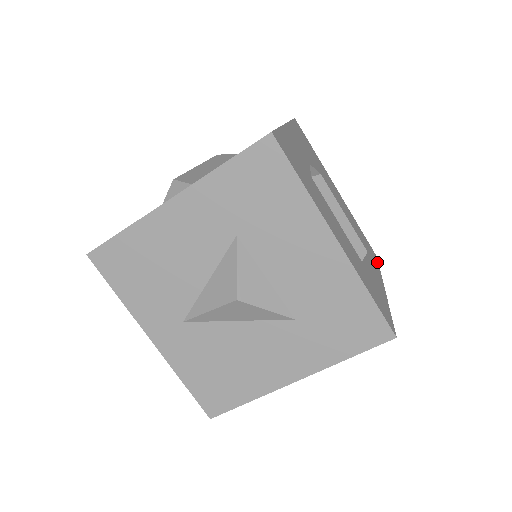
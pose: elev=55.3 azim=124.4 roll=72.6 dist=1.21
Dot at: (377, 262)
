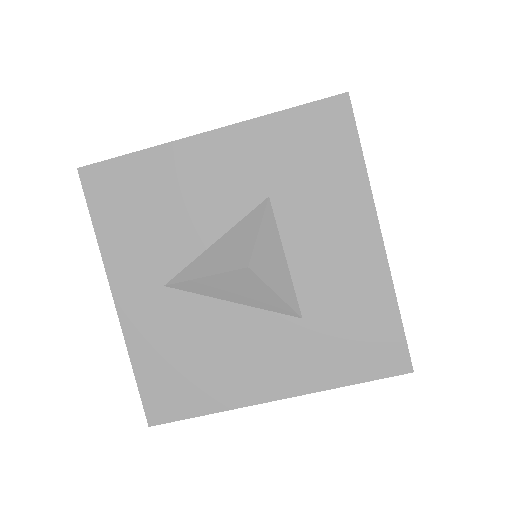
Dot at: occluded
